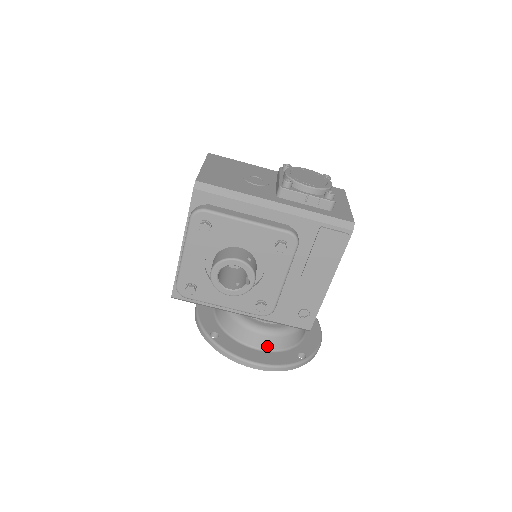
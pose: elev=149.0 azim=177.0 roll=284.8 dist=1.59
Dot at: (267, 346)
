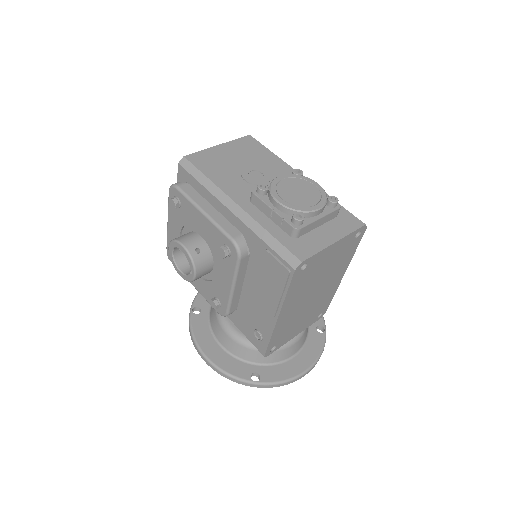
Dot at: (228, 347)
